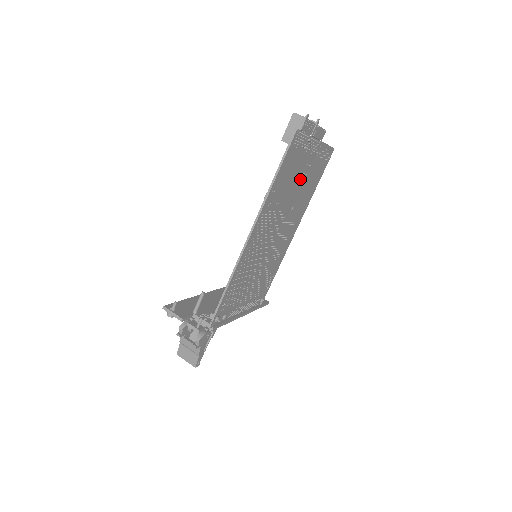
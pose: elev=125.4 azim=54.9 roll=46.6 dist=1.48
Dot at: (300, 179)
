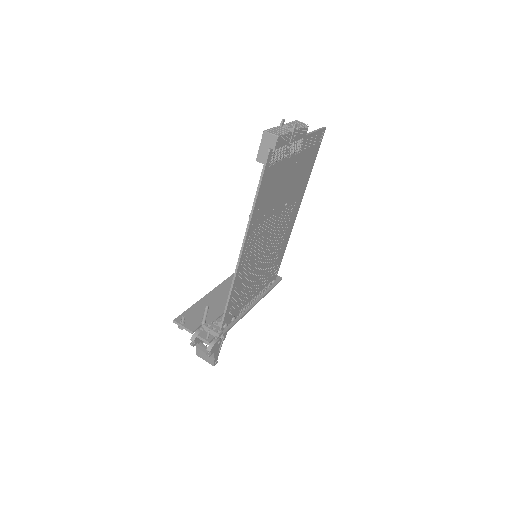
Dot at: (288, 179)
